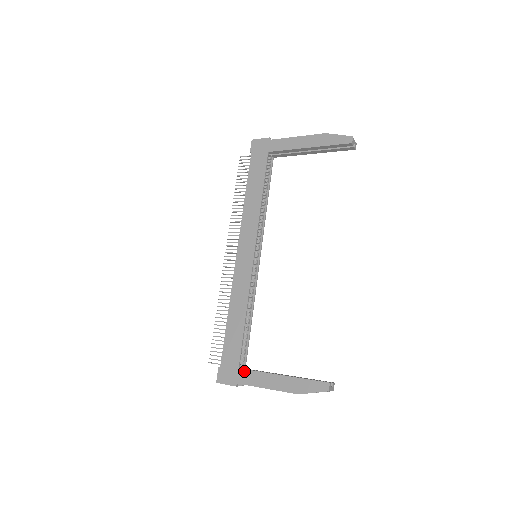
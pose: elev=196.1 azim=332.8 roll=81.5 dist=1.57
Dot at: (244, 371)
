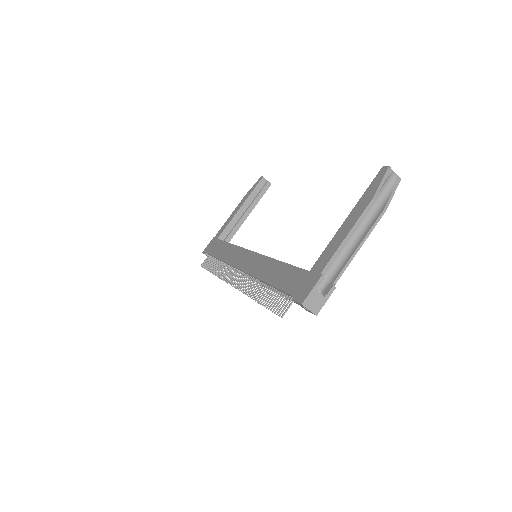
Dot at: (316, 264)
